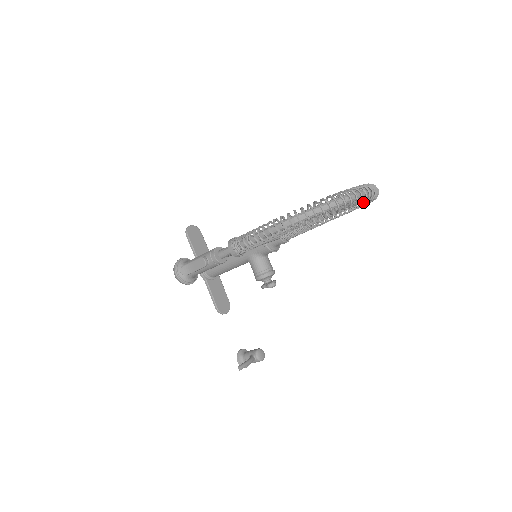
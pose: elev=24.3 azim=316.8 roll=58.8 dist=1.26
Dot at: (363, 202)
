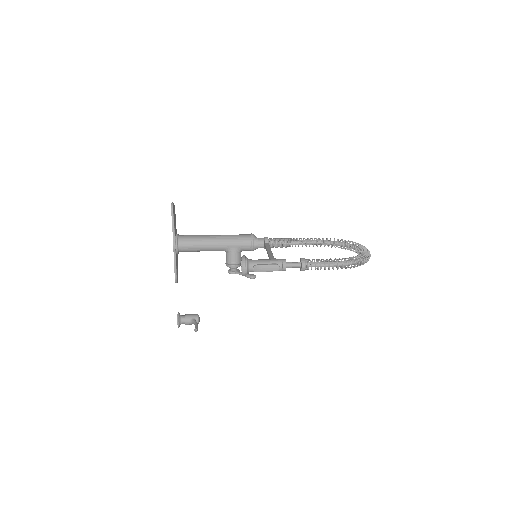
Dot at: occluded
